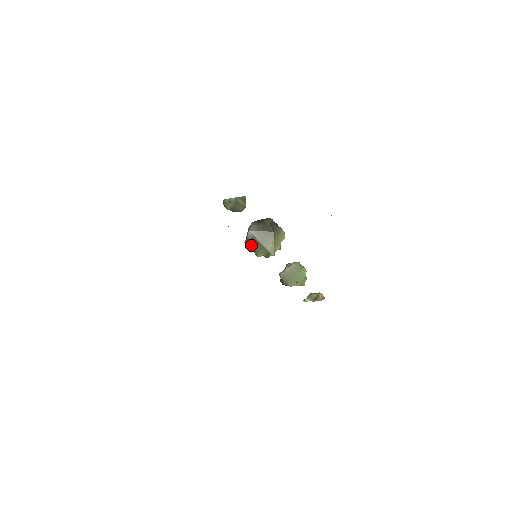
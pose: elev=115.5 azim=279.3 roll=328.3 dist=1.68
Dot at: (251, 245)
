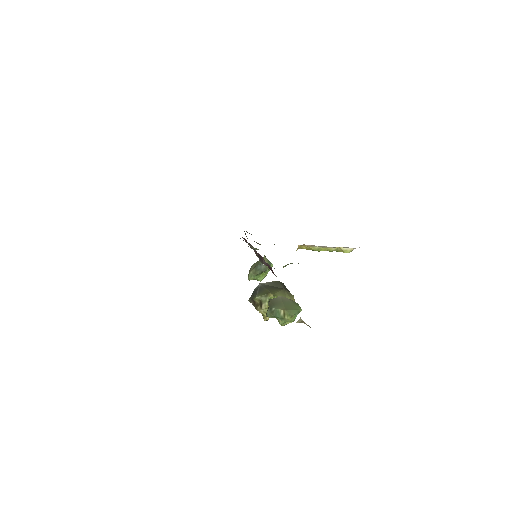
Dot at: (254, 293)
